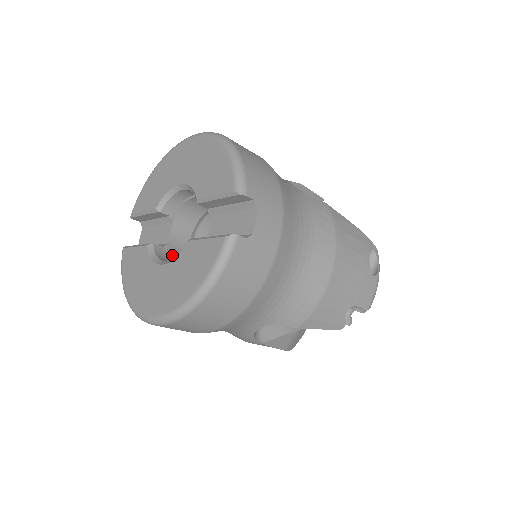
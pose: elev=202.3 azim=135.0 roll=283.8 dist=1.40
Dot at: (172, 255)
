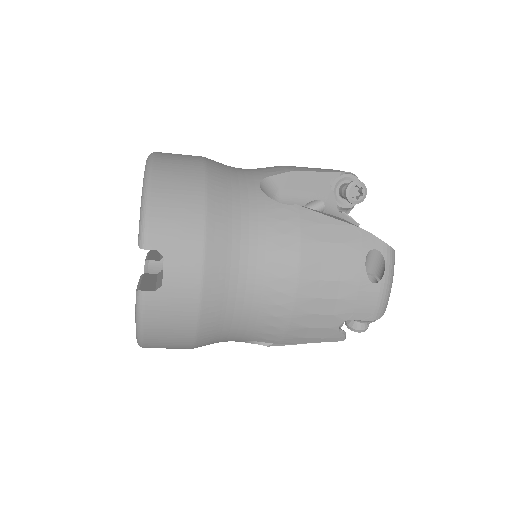
Dot at: occluded
